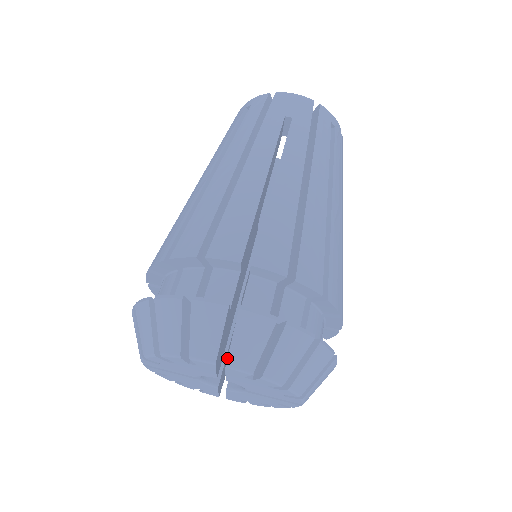
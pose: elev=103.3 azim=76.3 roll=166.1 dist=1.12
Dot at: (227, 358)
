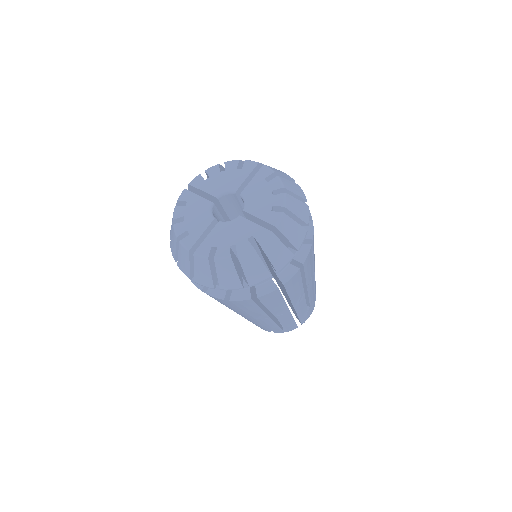
Dot at: (266, 165)
